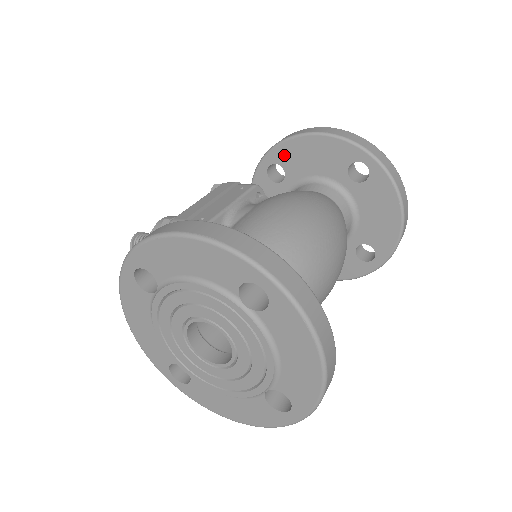
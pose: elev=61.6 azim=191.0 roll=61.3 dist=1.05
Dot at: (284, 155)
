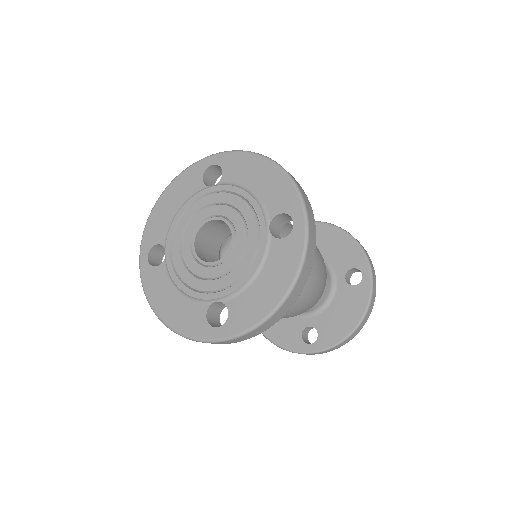
Dot at: (317, 231)
